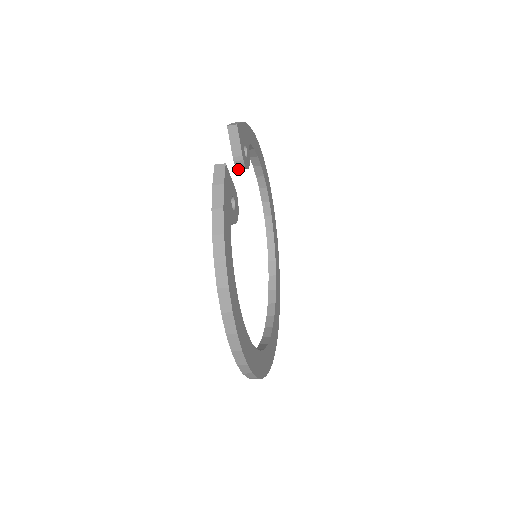
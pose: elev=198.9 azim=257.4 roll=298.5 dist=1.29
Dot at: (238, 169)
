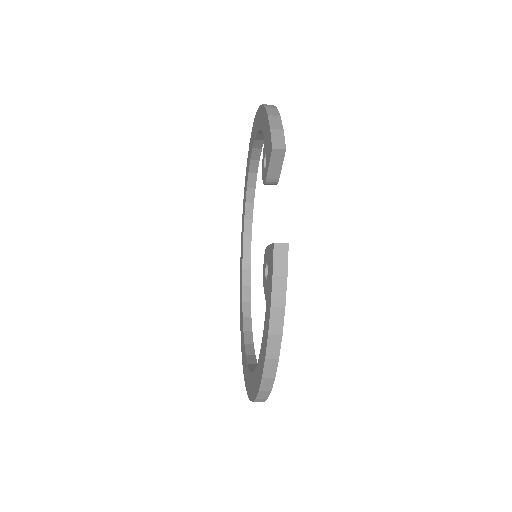
Dot at: occluded
